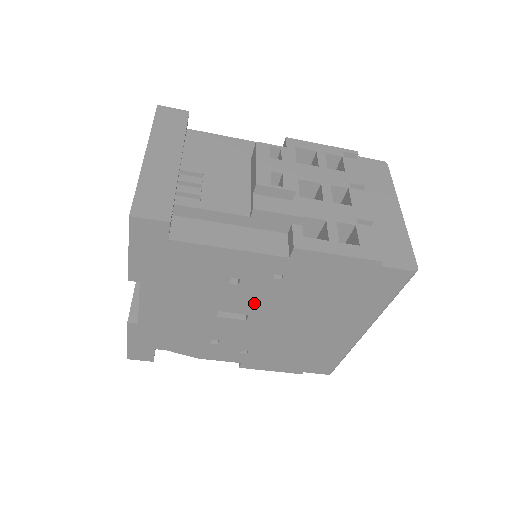
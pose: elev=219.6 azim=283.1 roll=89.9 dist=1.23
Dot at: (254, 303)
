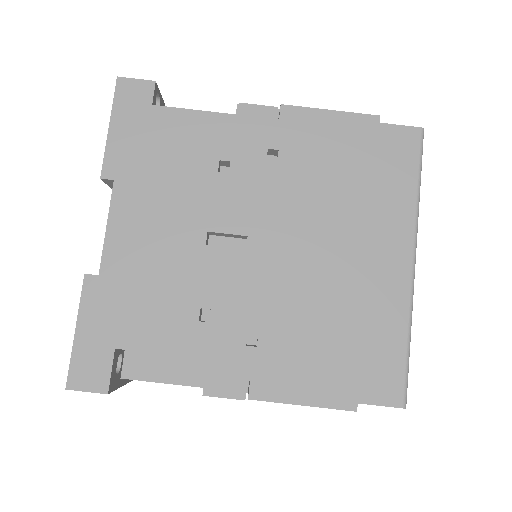
Dot at: (251, 209)
